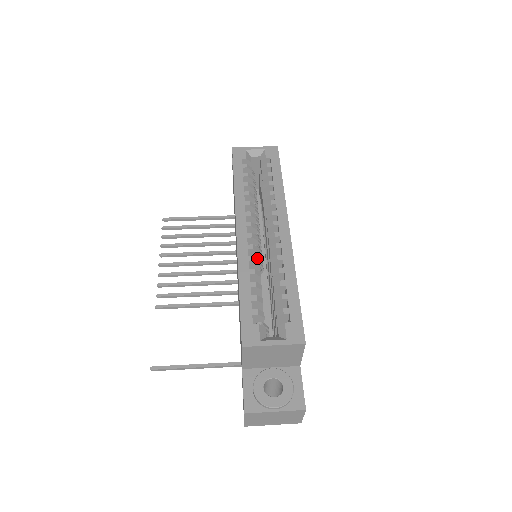
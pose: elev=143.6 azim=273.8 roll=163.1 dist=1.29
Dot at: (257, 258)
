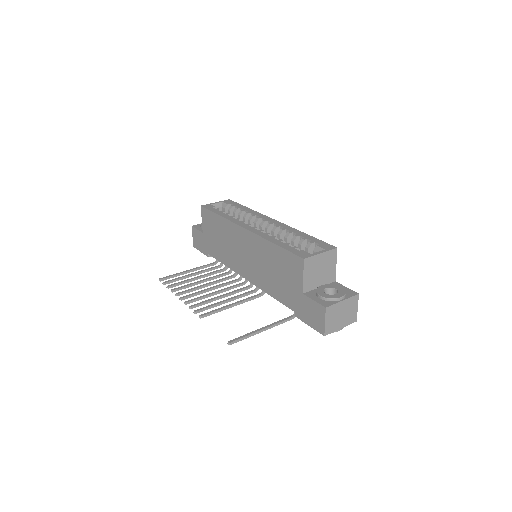
Dot at: occluded
